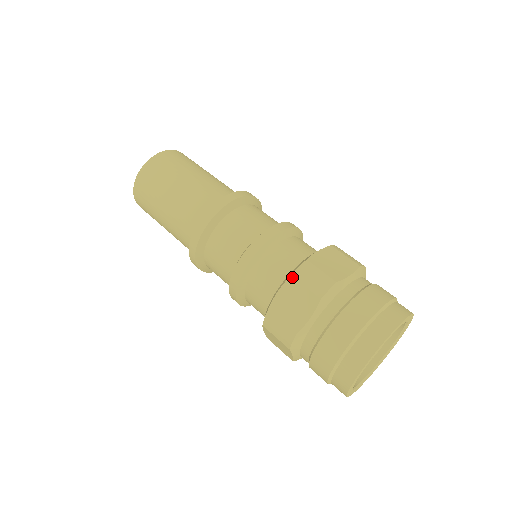
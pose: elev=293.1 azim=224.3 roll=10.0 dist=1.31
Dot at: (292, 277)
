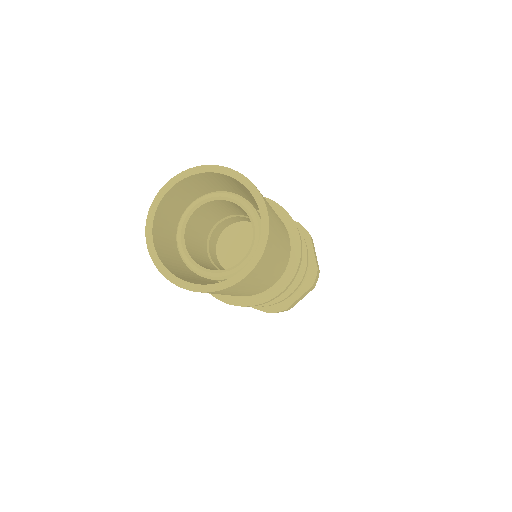
Dot at: occluded
